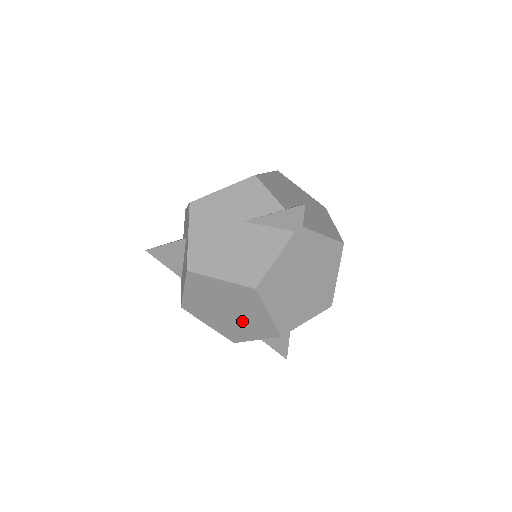
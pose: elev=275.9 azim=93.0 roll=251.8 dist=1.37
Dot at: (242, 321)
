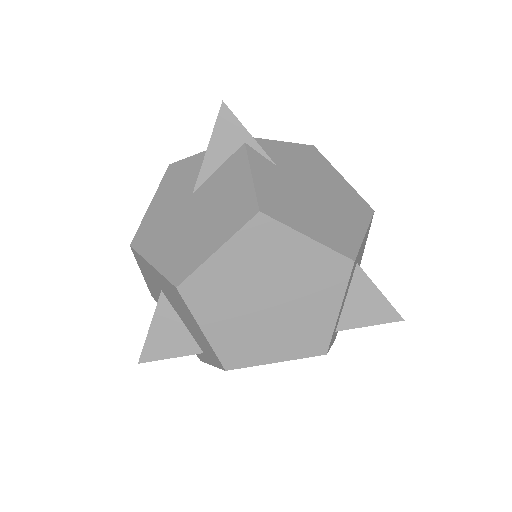
Dot at: (298, 296)
